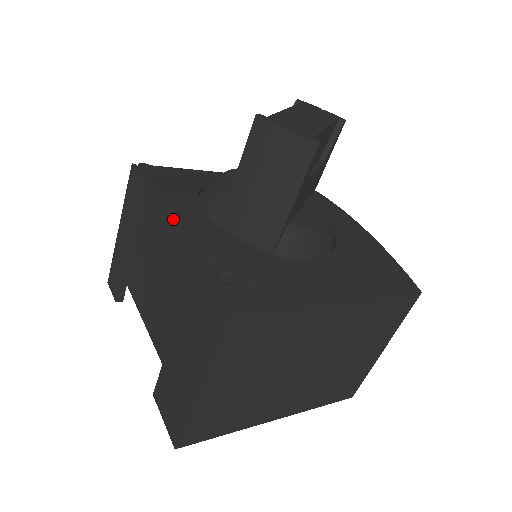
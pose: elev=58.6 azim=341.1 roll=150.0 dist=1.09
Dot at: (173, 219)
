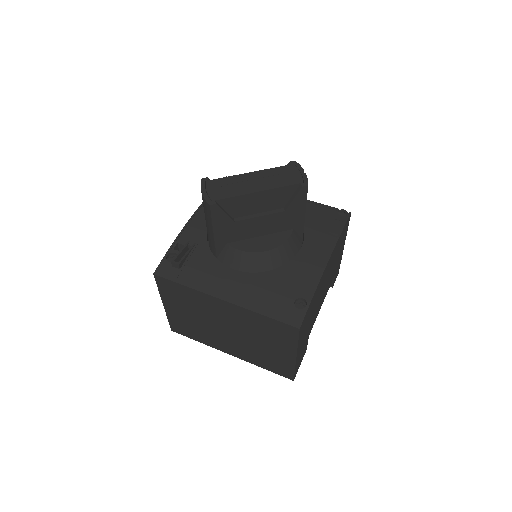
Dot at: (192, 218)
